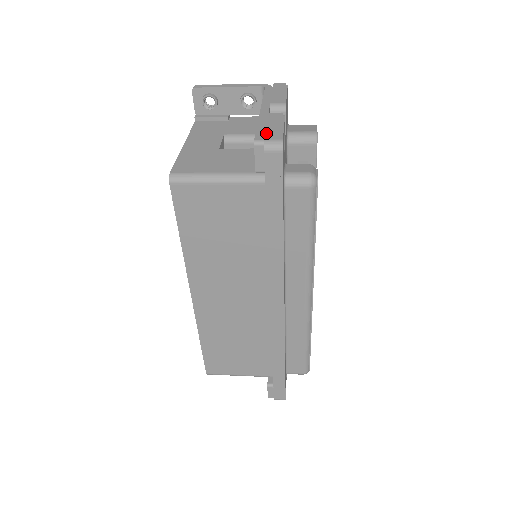
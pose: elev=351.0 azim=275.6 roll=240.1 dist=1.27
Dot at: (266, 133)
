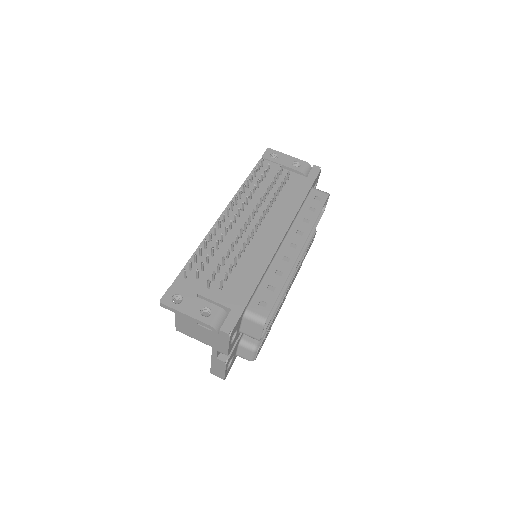
Dot at: (216, 372)
